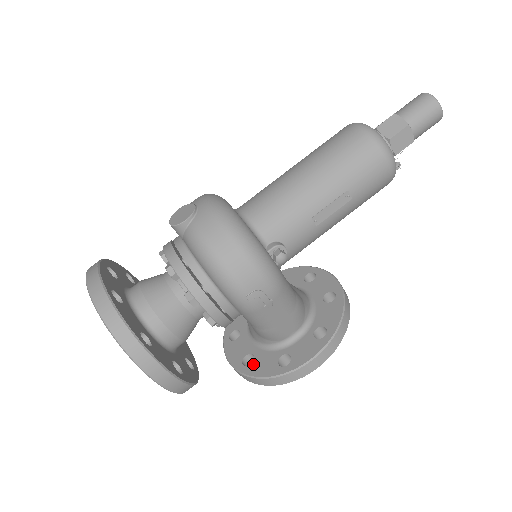
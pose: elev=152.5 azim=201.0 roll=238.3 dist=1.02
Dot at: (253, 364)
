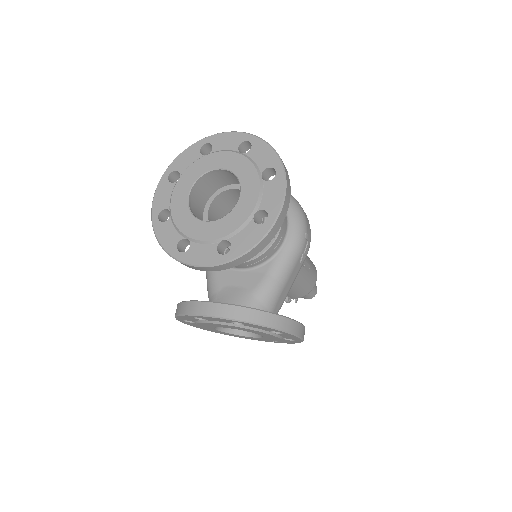
Dot at: occluded
